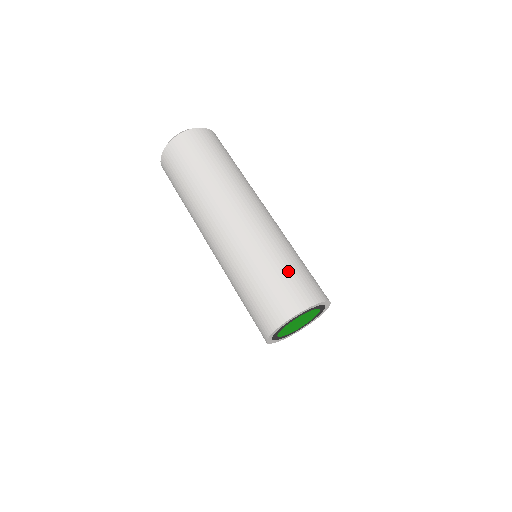
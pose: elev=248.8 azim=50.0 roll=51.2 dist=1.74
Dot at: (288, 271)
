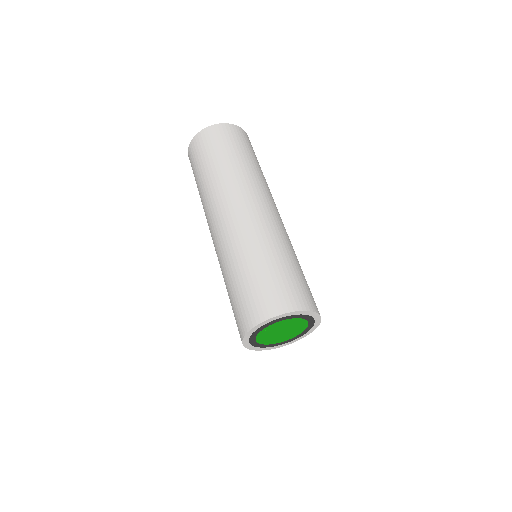
Dot at: (294, 271)
